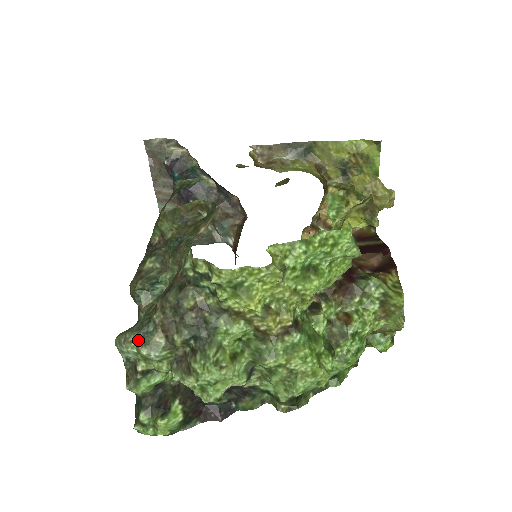
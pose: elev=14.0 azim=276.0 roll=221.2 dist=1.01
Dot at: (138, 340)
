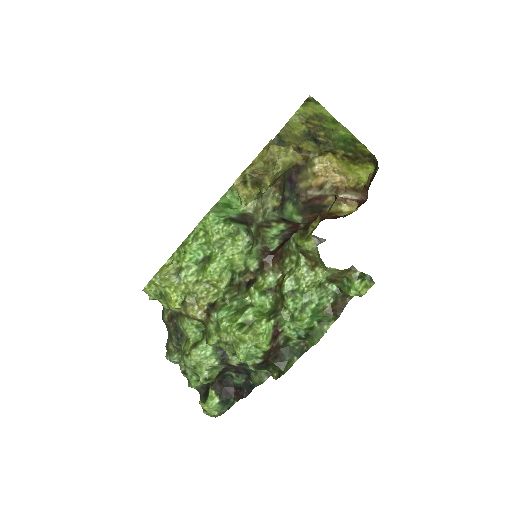
Dot at: (167, 351)
